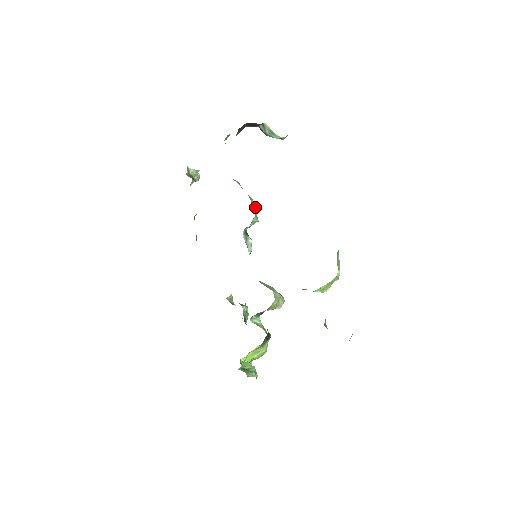
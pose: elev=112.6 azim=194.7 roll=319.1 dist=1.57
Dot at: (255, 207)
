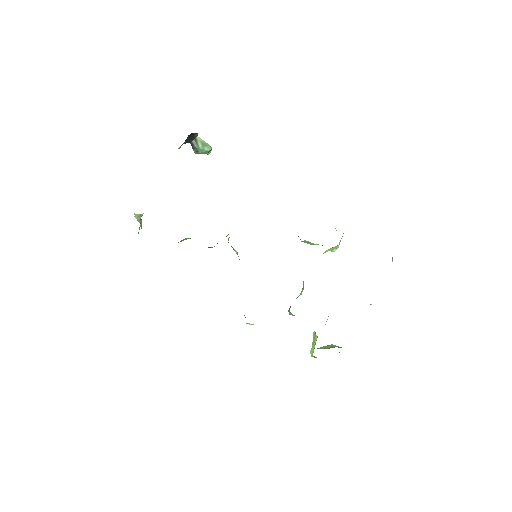
Dot at: occluded
